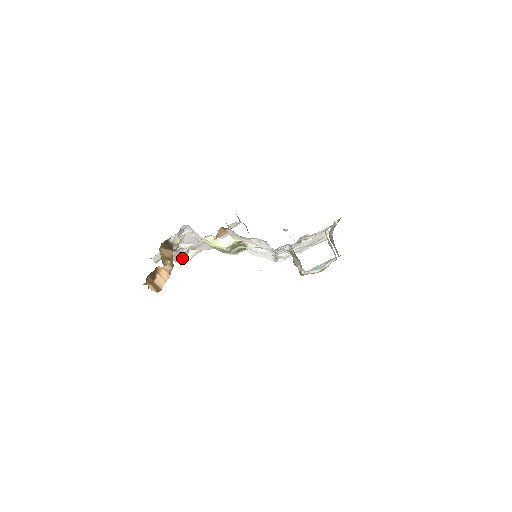
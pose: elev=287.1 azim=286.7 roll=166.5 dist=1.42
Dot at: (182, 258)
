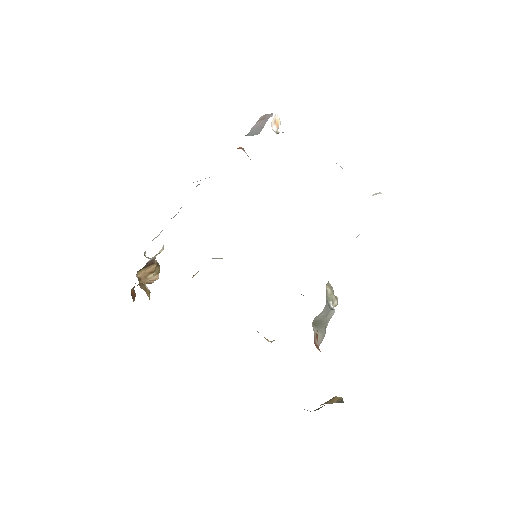
Dot at: occluded
